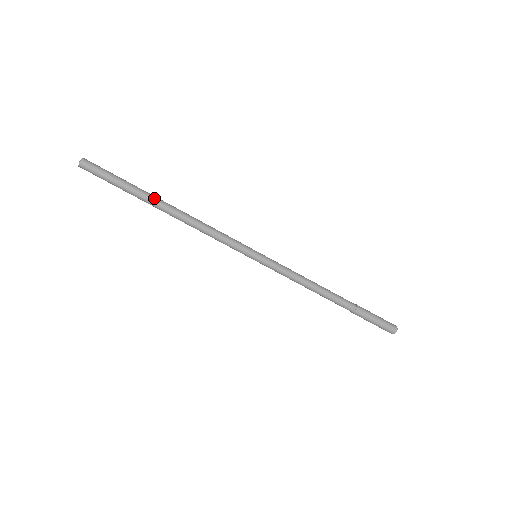
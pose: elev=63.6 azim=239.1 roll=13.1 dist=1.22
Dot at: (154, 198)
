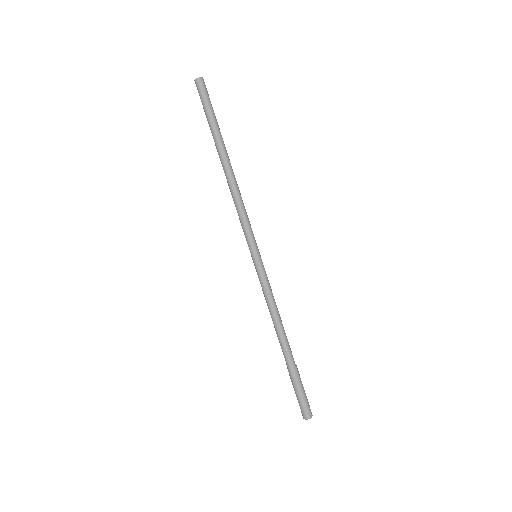
Dot at: occluded
